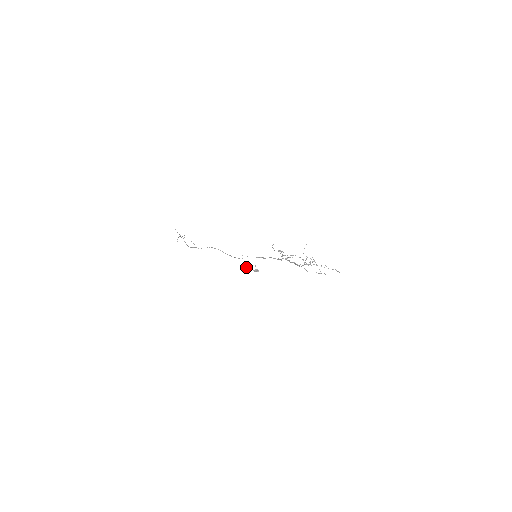
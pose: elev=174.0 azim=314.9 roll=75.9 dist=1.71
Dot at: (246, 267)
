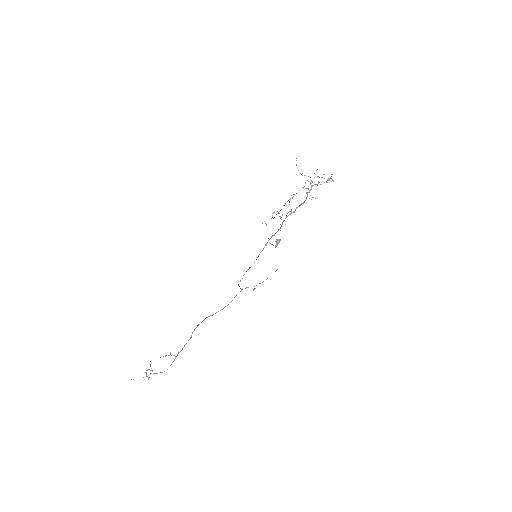
Dot at: (253, 290)
